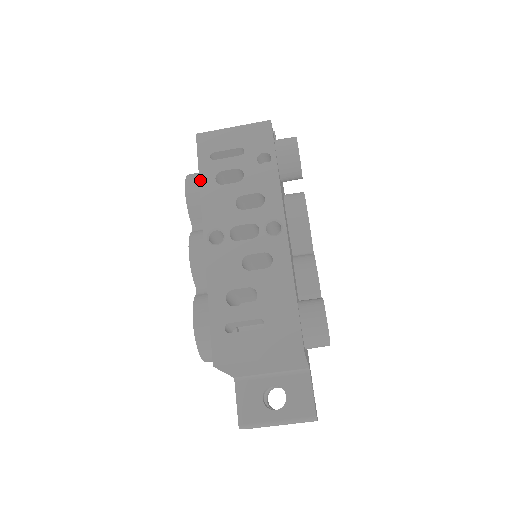
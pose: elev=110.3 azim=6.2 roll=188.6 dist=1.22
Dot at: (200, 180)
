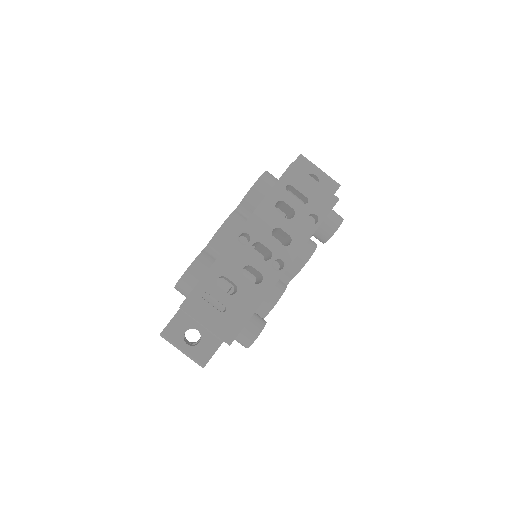
Dot at: (268, 194)
